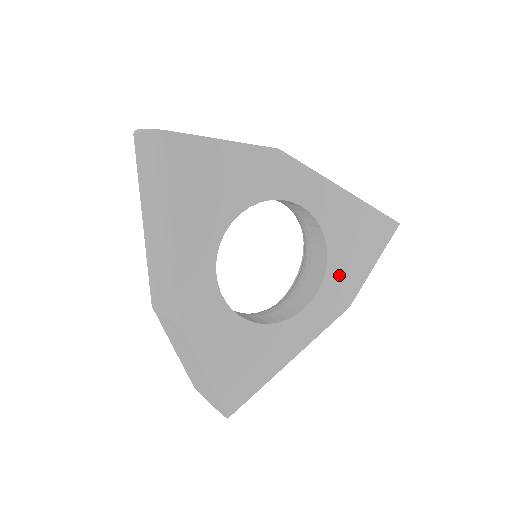
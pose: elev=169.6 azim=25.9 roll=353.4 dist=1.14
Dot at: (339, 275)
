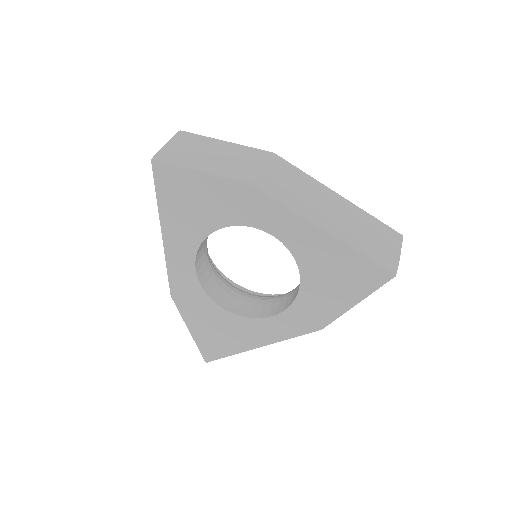
Dot at: (312, 301)
